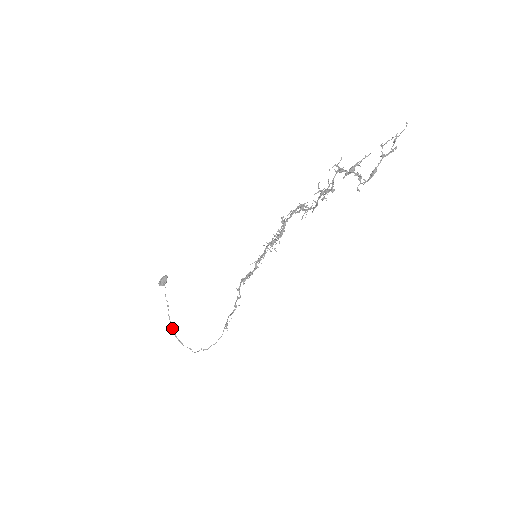
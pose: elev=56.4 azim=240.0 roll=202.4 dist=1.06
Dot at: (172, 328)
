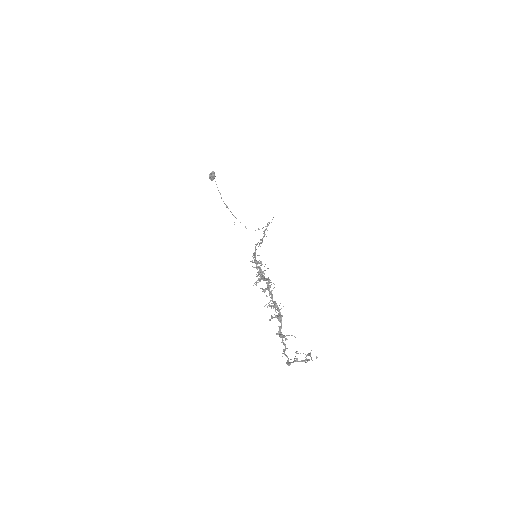
Dot at: occluded
